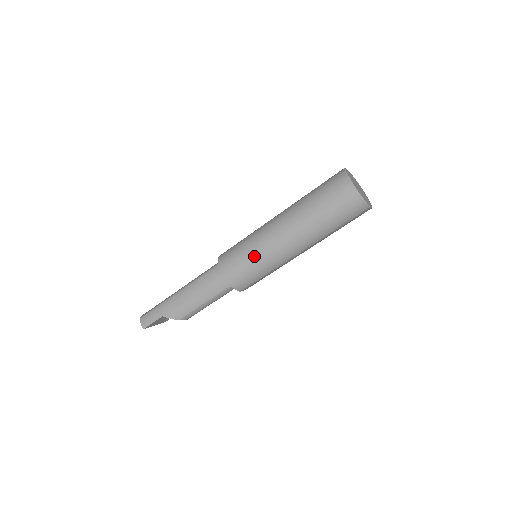
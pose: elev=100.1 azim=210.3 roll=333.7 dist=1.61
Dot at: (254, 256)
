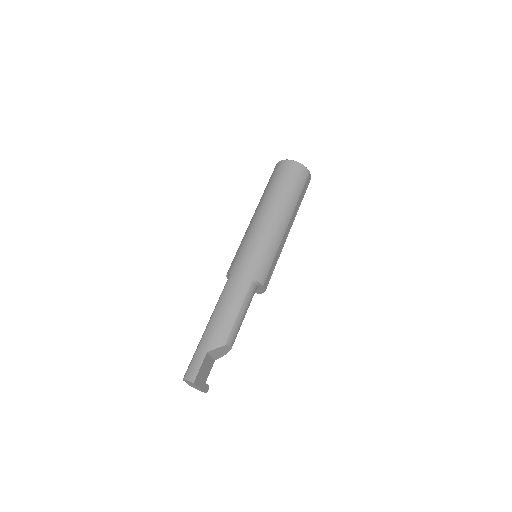
Dot at: (256, 243)
